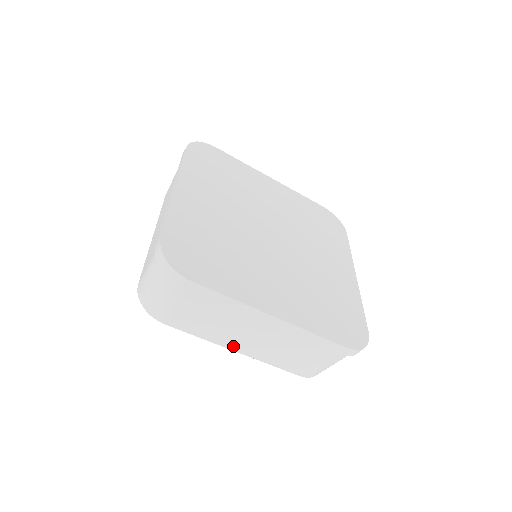
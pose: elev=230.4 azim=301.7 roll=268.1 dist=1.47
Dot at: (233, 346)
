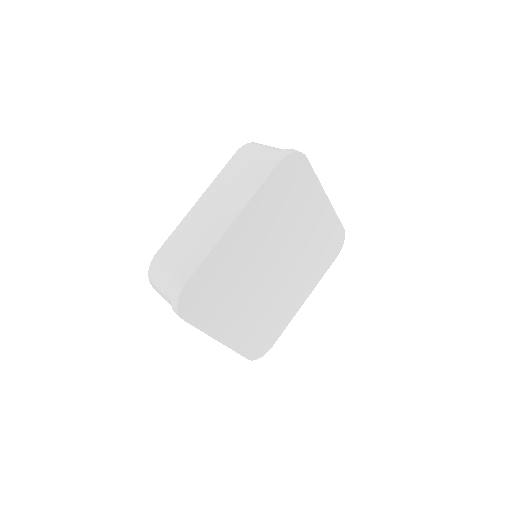
Dot at: occluded
